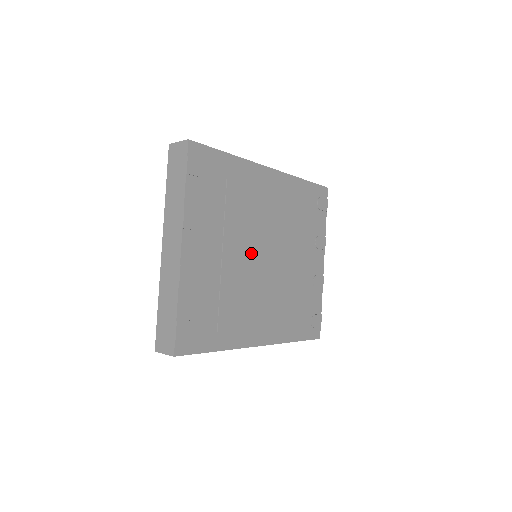
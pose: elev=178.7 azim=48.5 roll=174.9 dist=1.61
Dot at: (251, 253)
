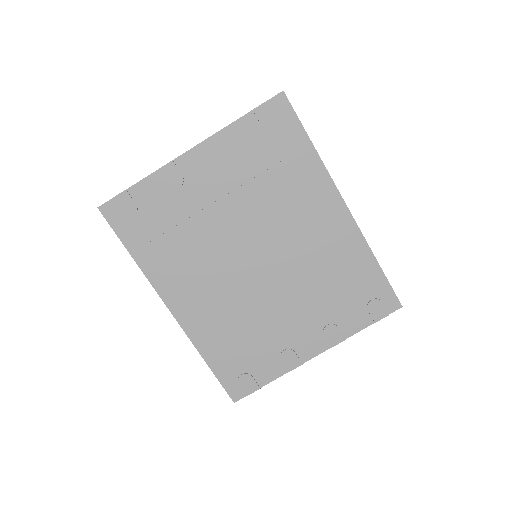
Dot at: (245, 237)
